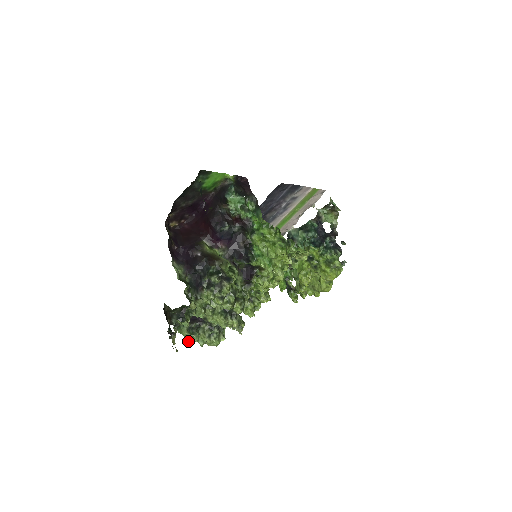
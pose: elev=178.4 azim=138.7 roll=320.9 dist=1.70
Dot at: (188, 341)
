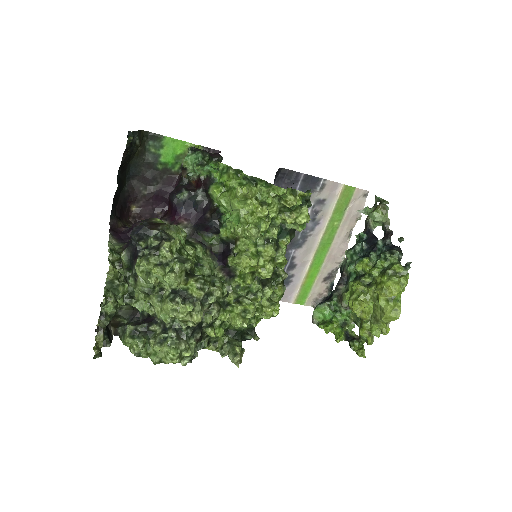
Dot at: (134, 354)
